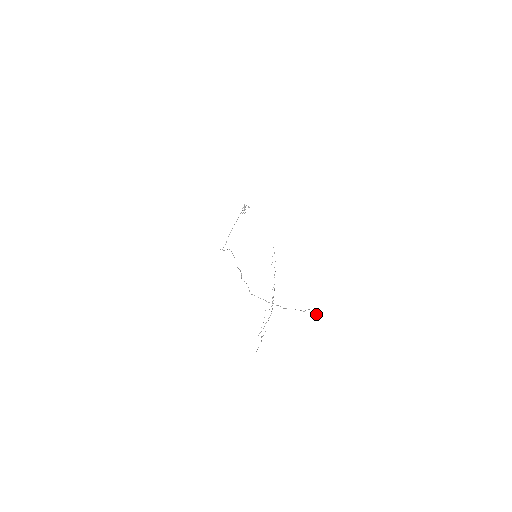
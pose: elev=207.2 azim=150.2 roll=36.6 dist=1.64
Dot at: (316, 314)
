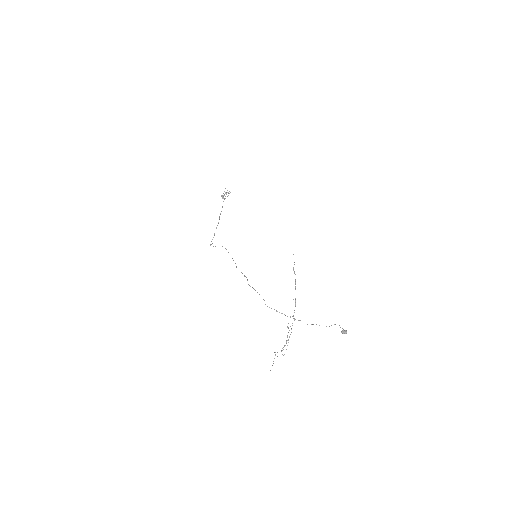
Dot at: (344, 331)
